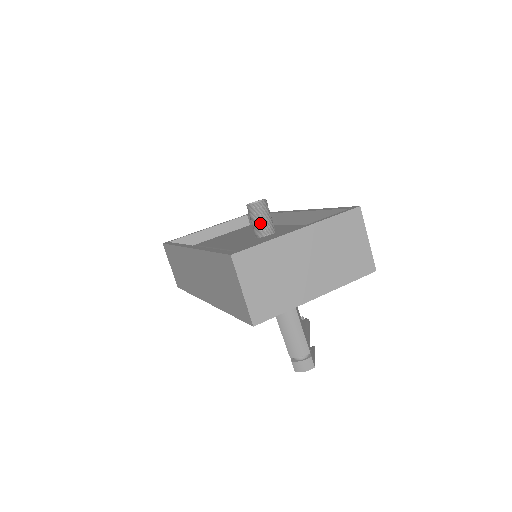
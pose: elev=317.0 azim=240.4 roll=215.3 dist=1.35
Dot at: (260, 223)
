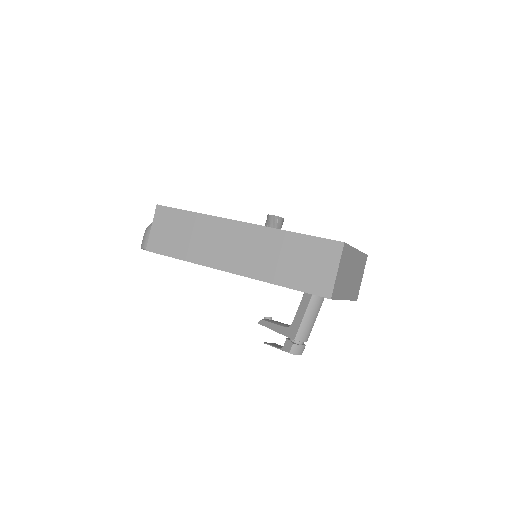
Dot at: occluded
